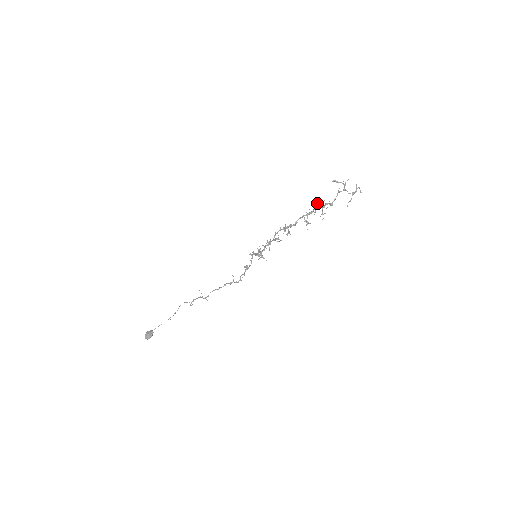
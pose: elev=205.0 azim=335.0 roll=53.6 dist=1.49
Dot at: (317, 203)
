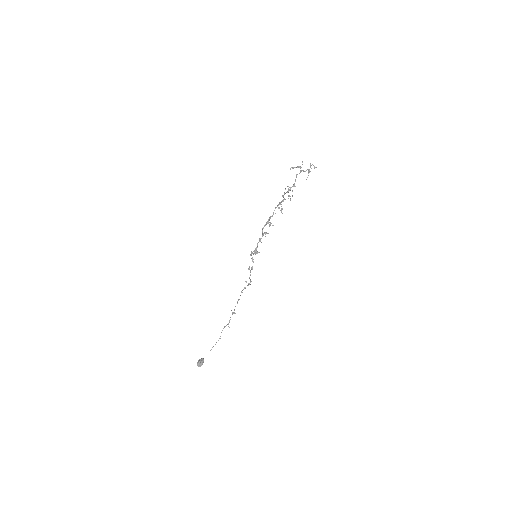
Dot at: occluded
